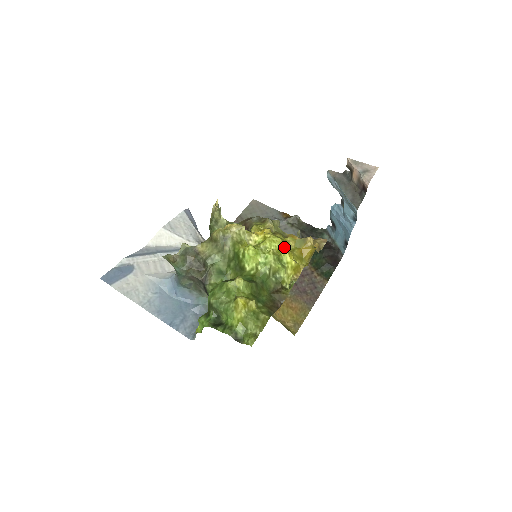
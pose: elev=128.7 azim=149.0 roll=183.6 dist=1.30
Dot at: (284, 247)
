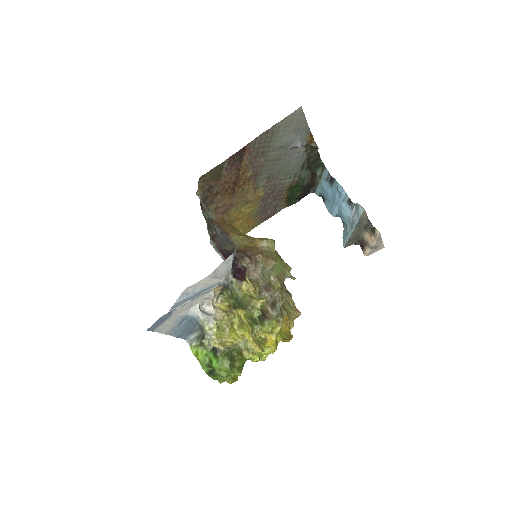
Dot at: (274, 351)
